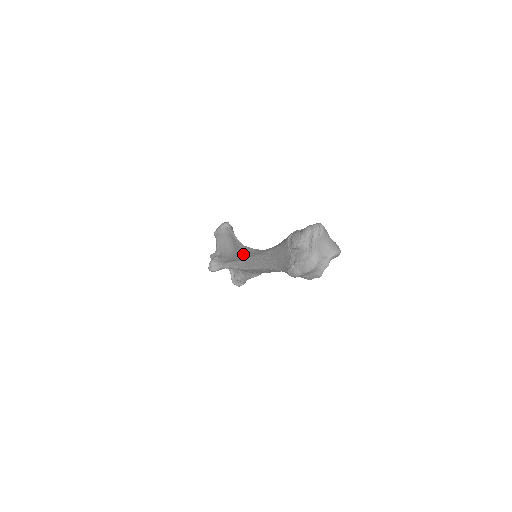
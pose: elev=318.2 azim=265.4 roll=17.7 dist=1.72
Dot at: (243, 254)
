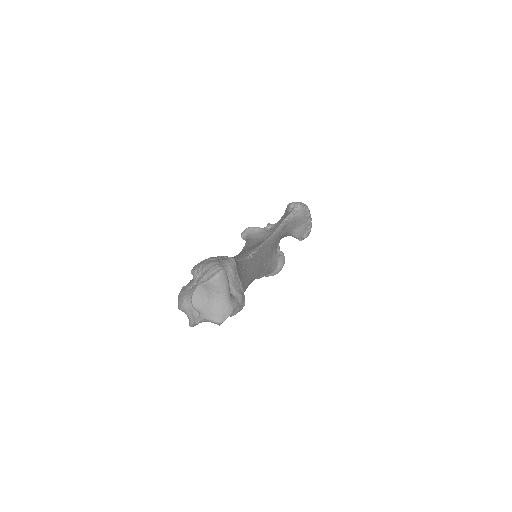
Dot at: (257, 244)
